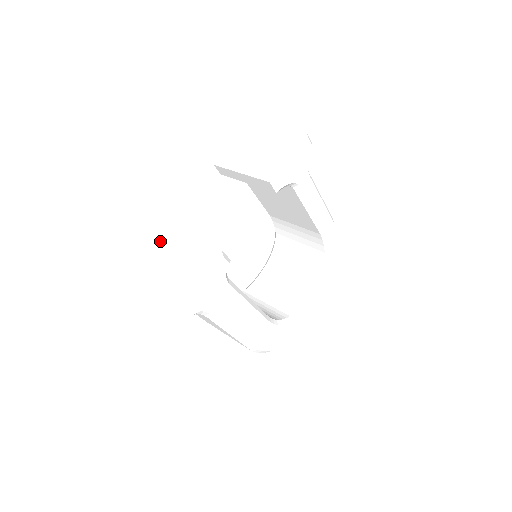
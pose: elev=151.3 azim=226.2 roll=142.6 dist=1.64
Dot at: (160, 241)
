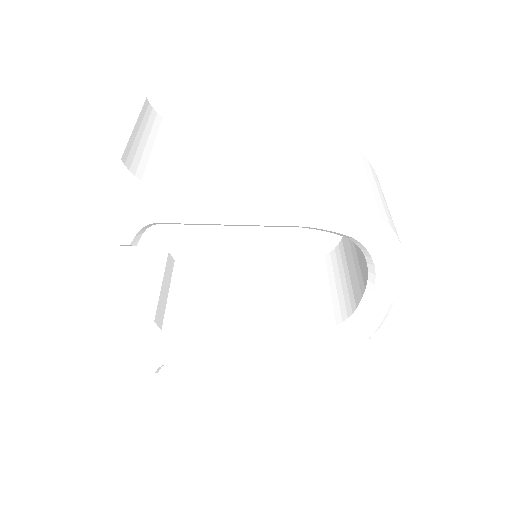
Dot at: occluded
